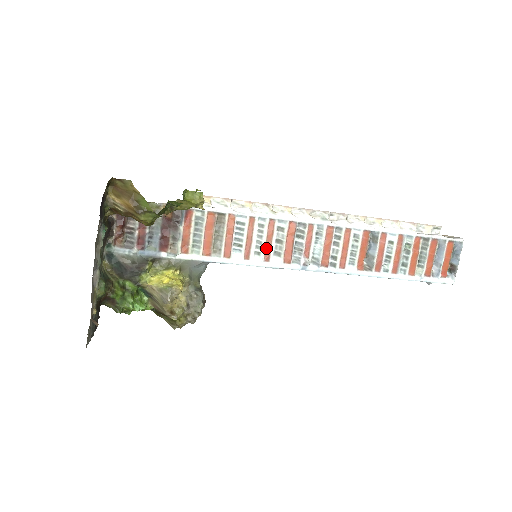
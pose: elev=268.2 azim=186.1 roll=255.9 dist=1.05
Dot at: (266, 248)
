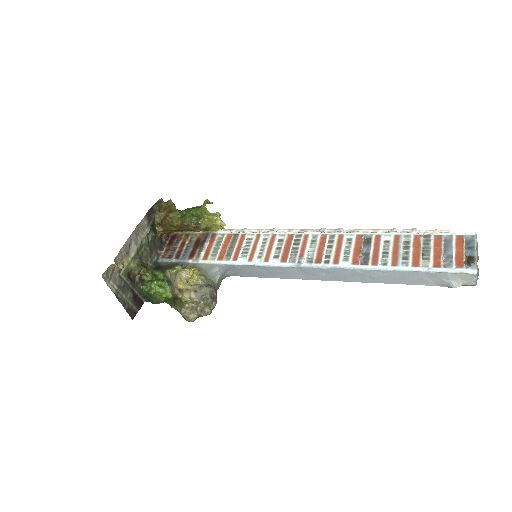
Dot at: (267, 253)
